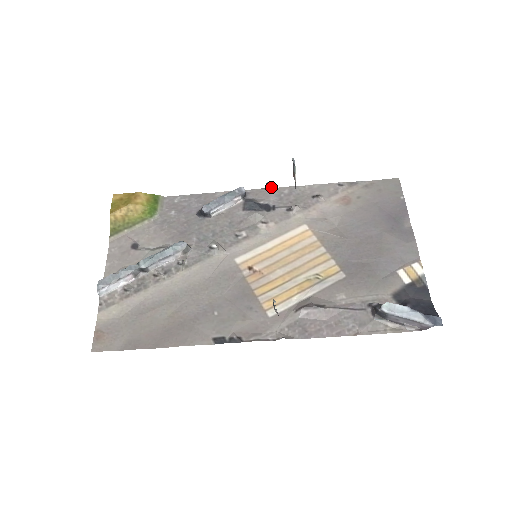
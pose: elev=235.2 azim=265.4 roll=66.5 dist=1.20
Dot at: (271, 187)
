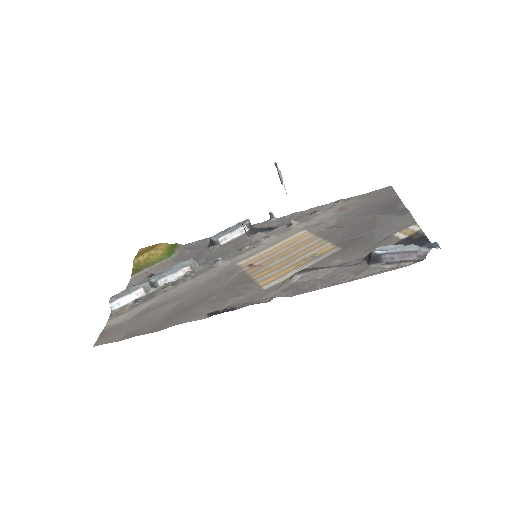
Dot at: (274, 217)
